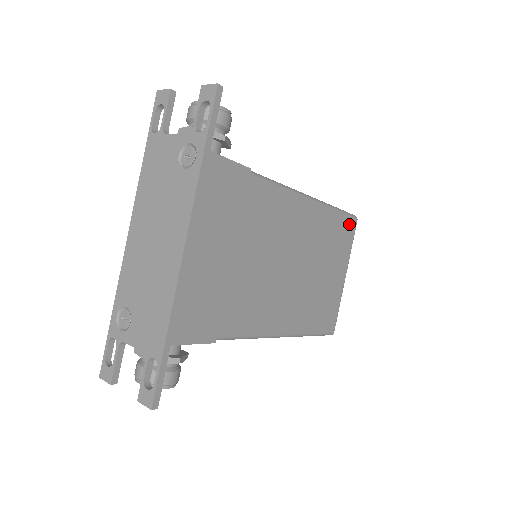
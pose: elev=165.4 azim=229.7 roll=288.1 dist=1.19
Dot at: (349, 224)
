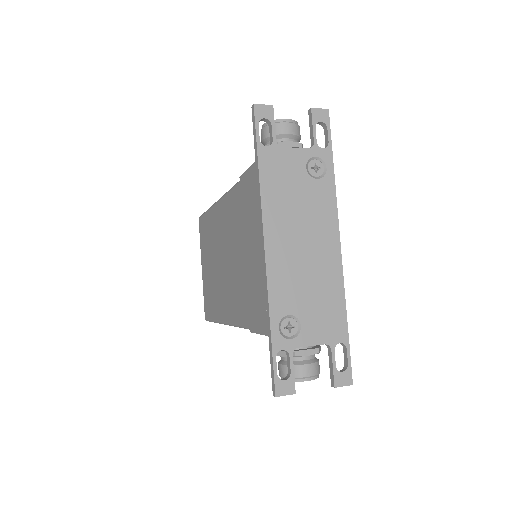
Dot at: occluded
